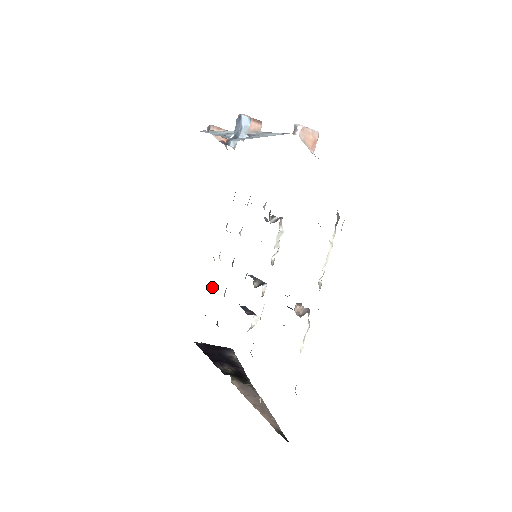
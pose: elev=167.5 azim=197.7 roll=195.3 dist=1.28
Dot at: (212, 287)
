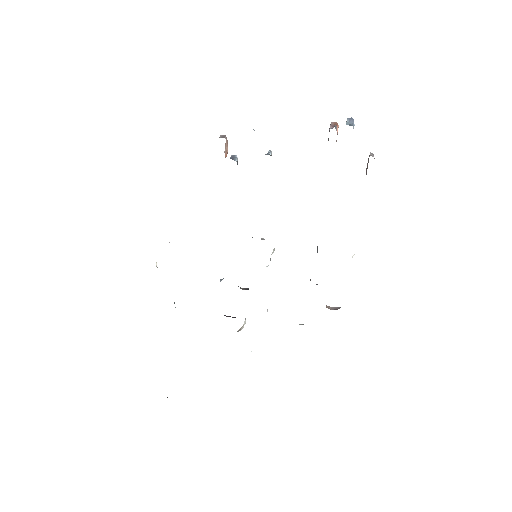
Dot at: occluded
